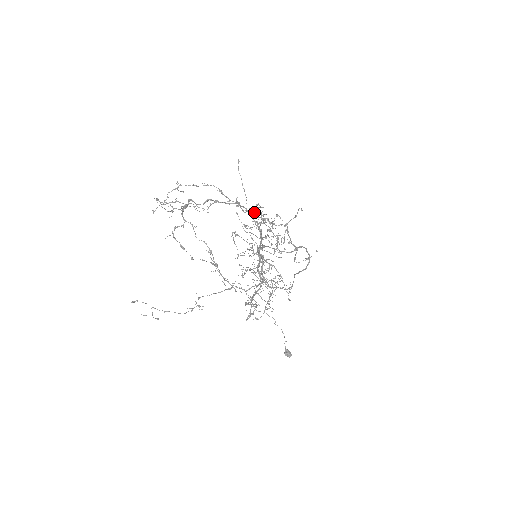
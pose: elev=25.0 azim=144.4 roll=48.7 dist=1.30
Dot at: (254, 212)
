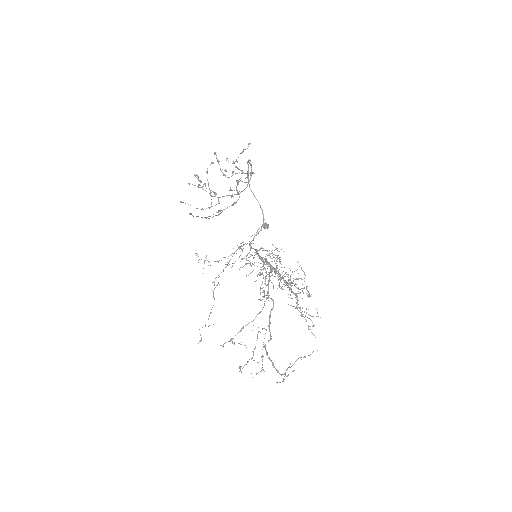
Dot at: occluded
